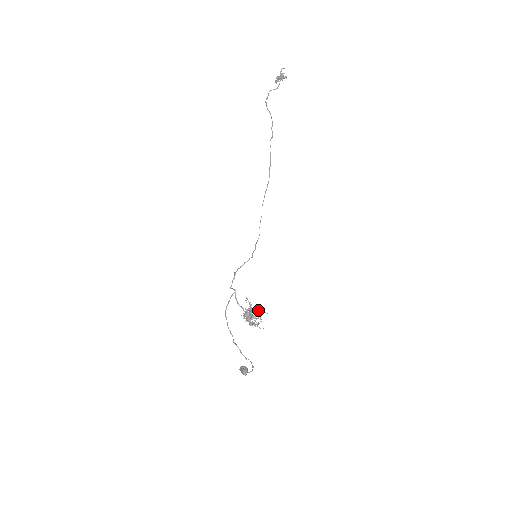
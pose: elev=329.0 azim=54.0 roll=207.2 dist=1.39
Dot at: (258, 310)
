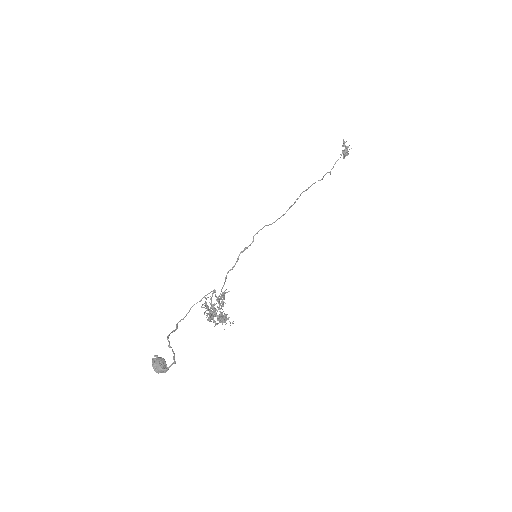
Dot at: (222, 295)
